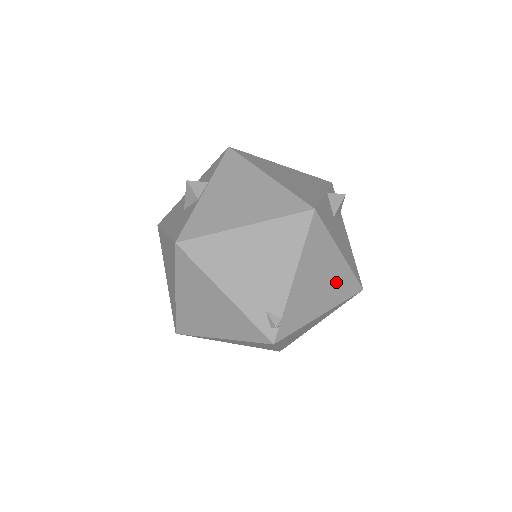
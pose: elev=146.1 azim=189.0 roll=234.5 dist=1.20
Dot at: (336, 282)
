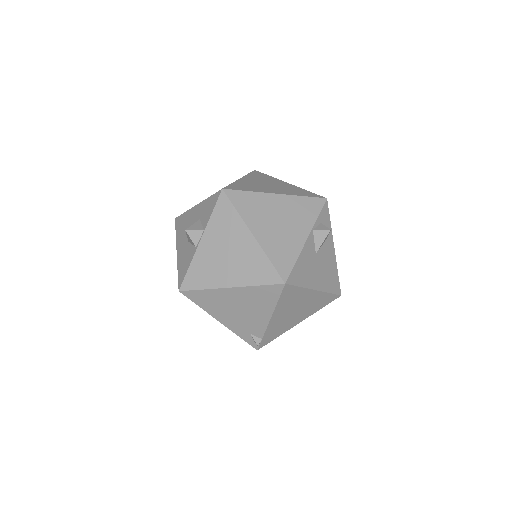
Dot at: (312, 304)
